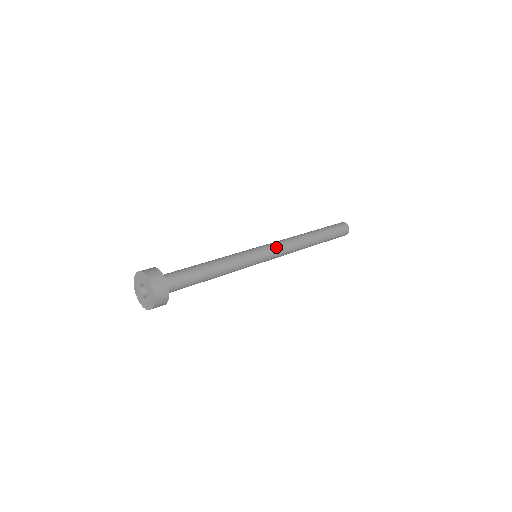
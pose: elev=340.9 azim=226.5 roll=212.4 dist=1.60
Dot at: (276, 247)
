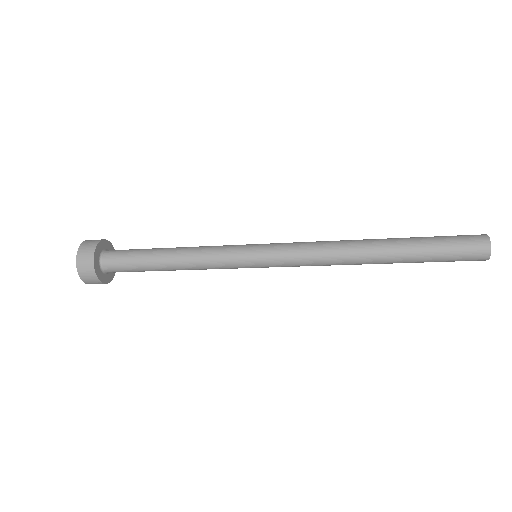
Dot at: (287, 249)
